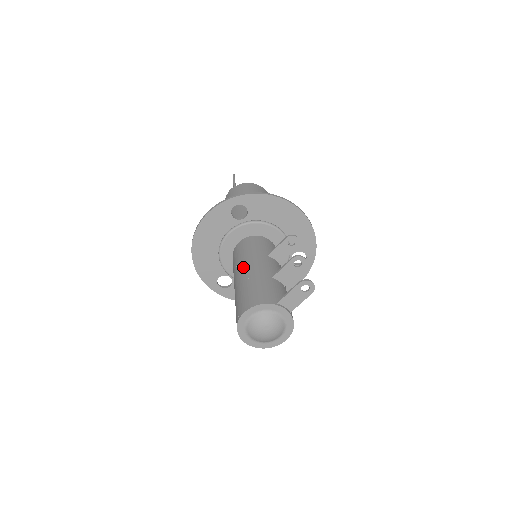
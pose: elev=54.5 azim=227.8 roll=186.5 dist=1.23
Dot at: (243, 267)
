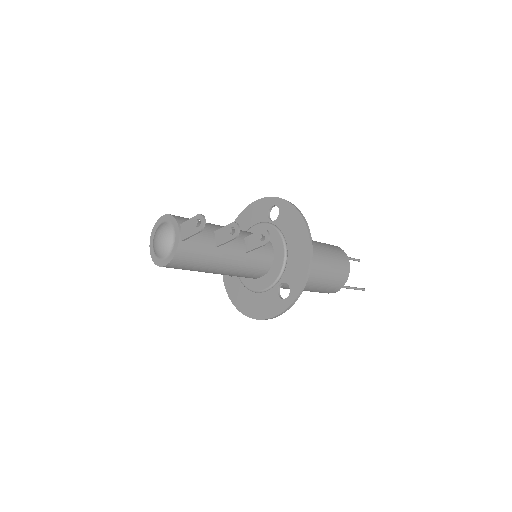
Dot at: occluded
